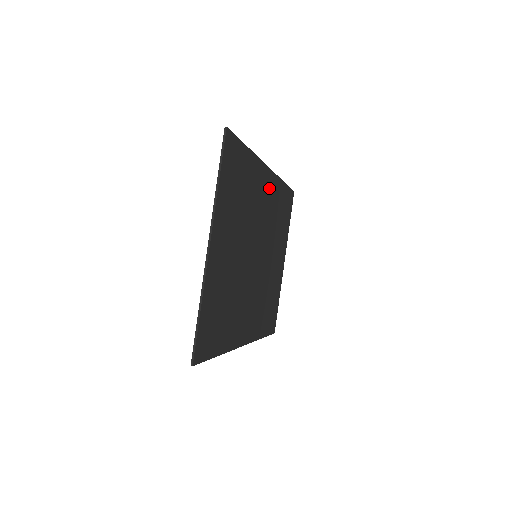
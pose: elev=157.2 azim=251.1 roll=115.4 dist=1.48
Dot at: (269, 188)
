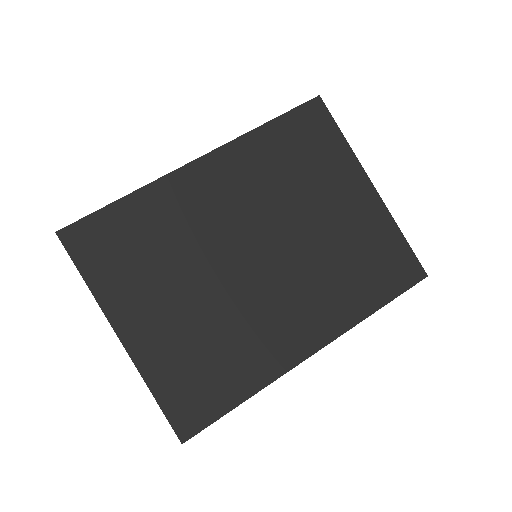
Dot at: (221, 172)
